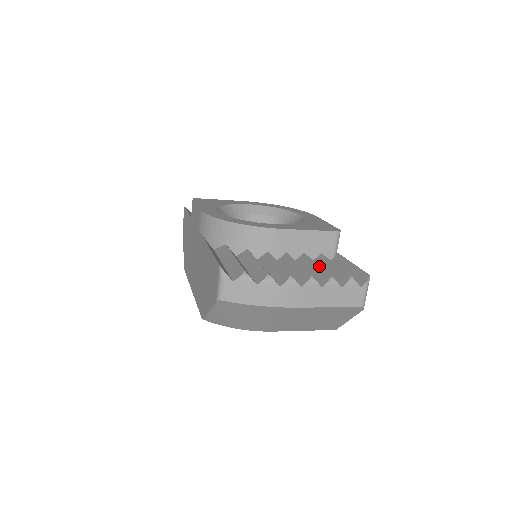
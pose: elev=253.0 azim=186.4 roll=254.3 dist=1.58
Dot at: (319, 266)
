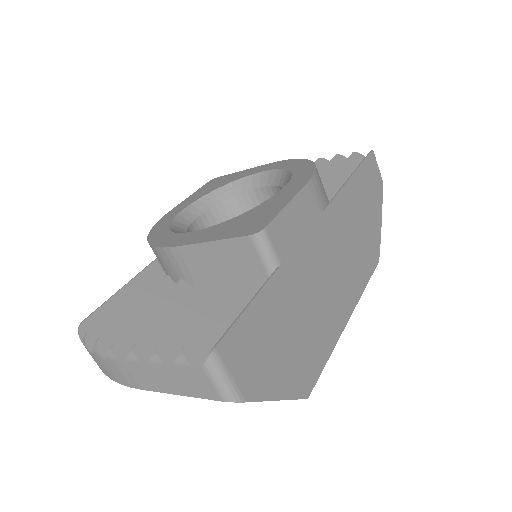
Dot at: (184, 317)
